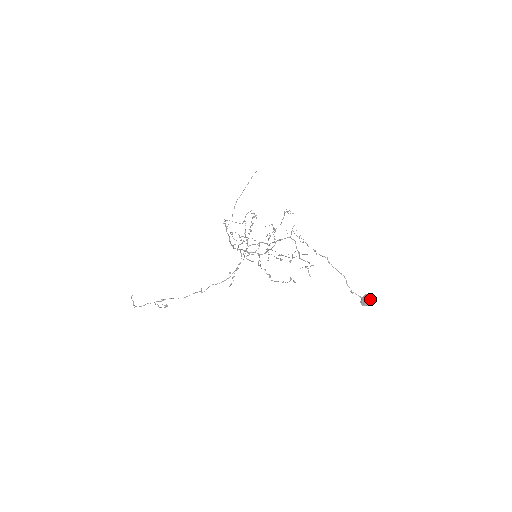
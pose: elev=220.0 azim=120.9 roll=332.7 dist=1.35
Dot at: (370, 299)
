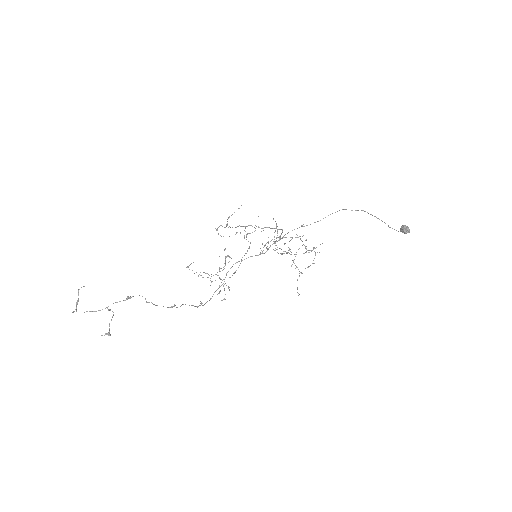
Dot at: (407, 228)
